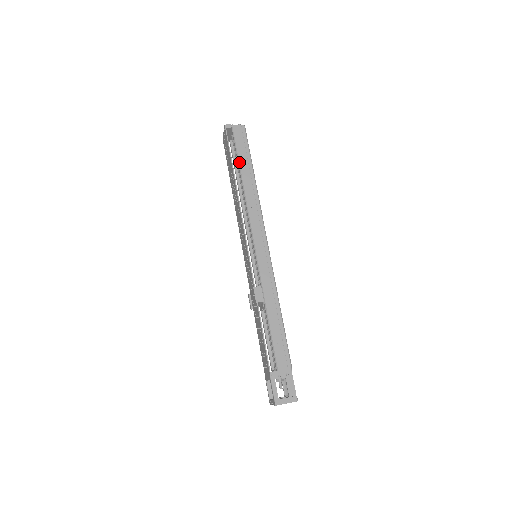
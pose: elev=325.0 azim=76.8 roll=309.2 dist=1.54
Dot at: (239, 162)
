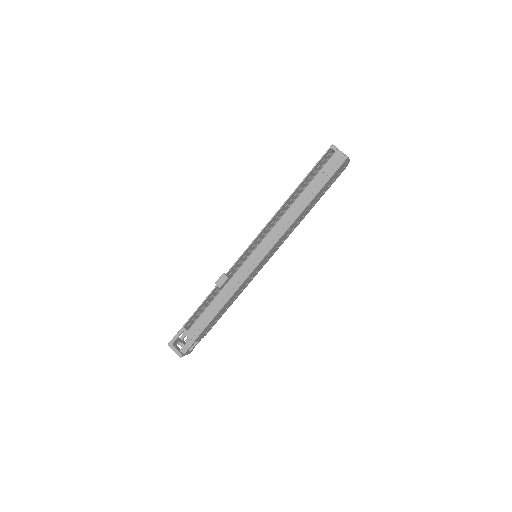
Dot at: (309, 183)
